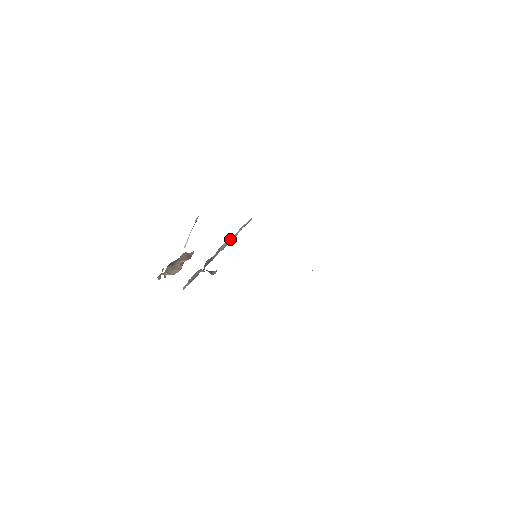
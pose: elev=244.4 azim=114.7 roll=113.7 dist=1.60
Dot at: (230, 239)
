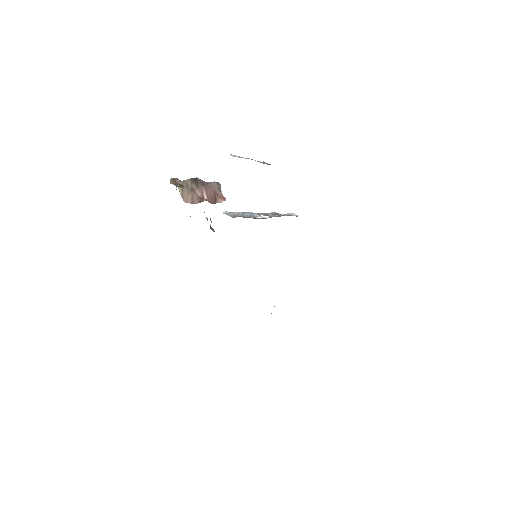
Dot at: (262, 214)
